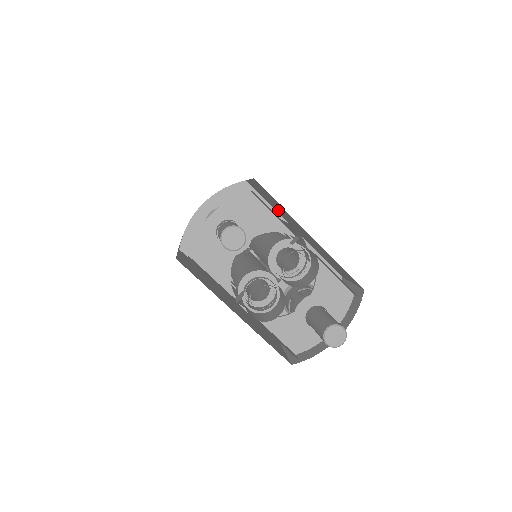
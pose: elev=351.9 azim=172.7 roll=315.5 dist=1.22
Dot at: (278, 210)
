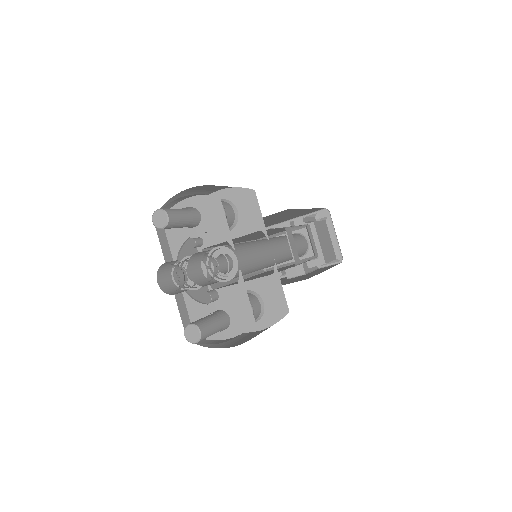
Dot at: occluded
